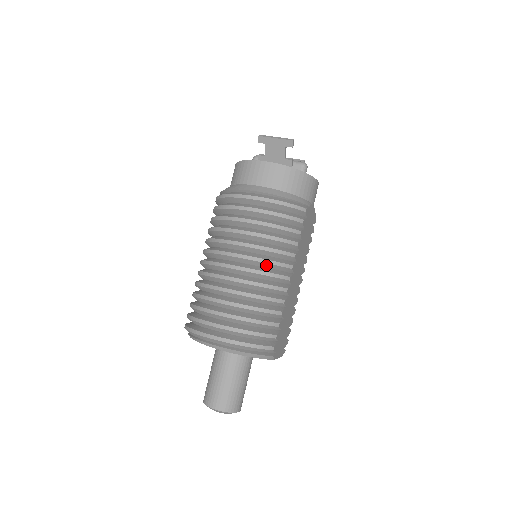
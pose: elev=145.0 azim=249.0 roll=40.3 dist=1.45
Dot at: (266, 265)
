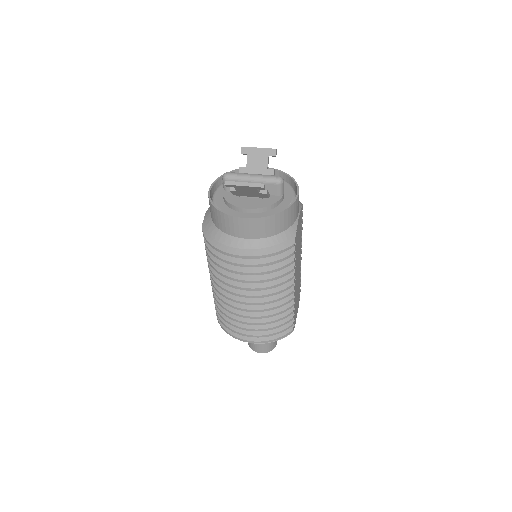
Dot at: (271, 295)
